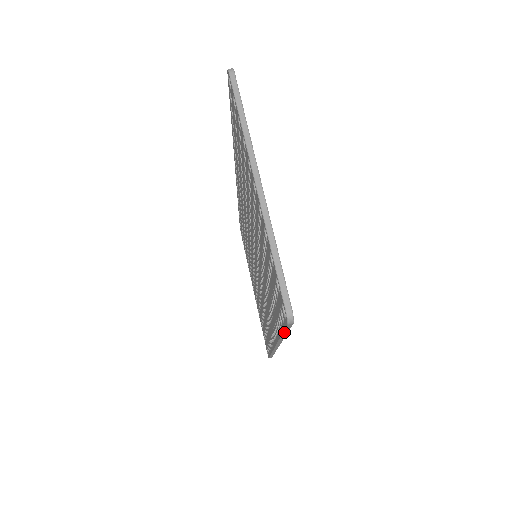
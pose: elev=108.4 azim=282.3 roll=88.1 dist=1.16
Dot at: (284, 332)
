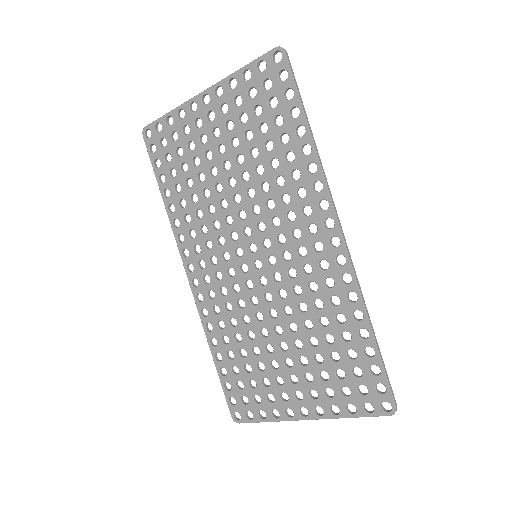
Dot at: (299, 95)
